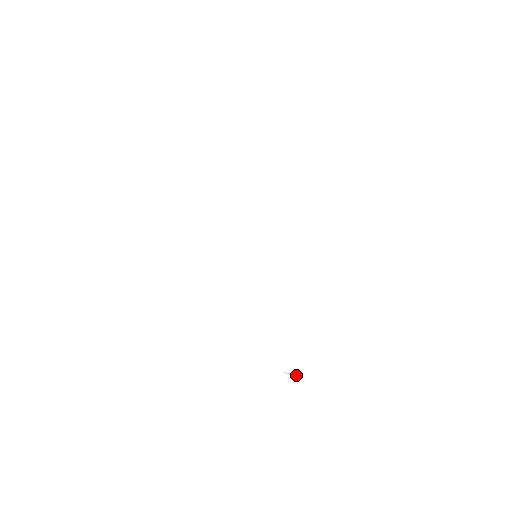
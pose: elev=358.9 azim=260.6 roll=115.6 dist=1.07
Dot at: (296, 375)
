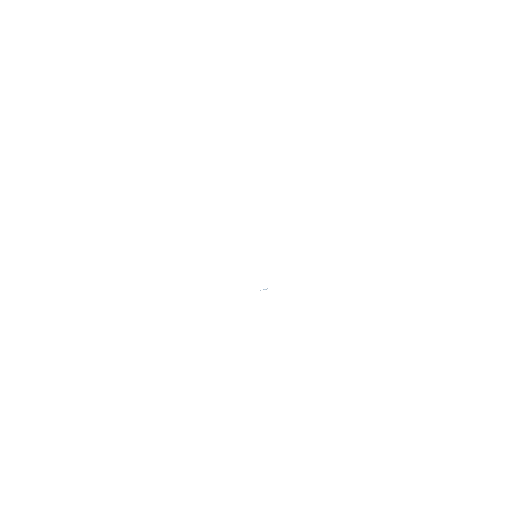
Dot at: (267, 288)
